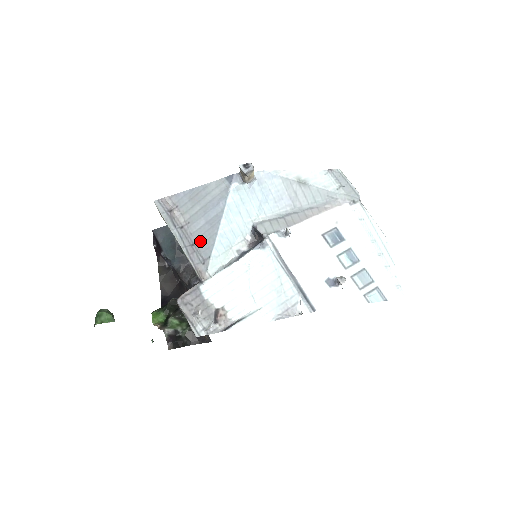
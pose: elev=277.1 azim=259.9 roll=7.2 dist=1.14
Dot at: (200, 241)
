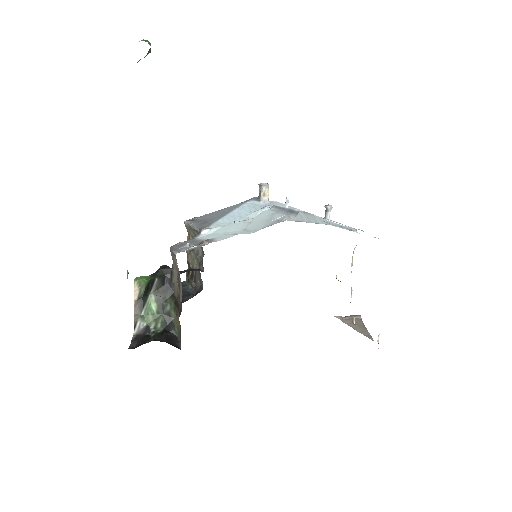
Dot at: (211, 220)
